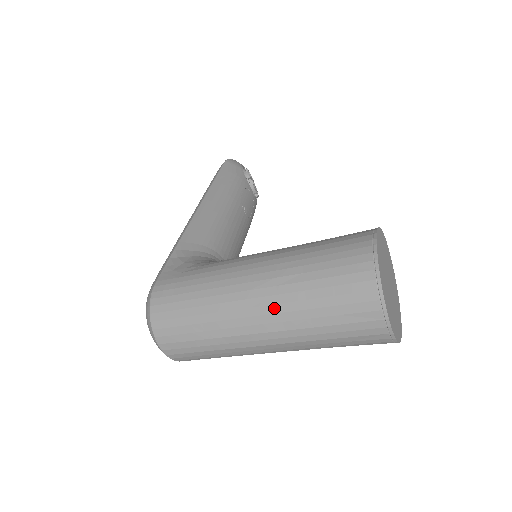
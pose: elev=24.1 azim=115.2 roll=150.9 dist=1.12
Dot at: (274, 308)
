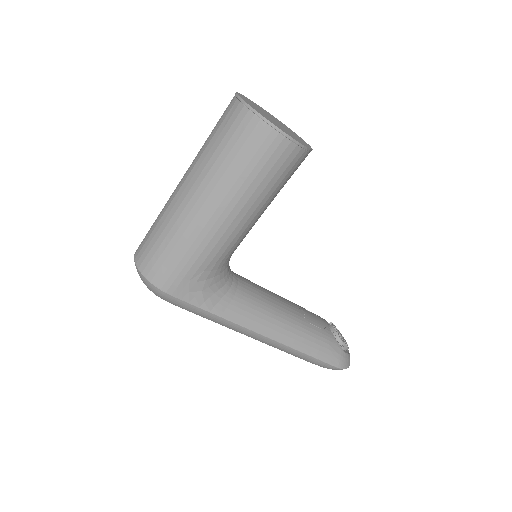
Dot at: occluded
